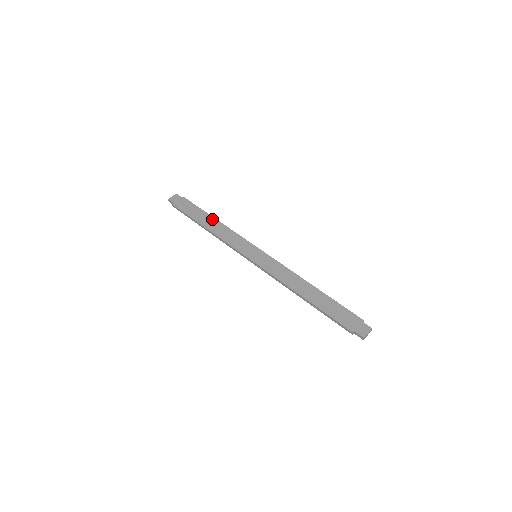
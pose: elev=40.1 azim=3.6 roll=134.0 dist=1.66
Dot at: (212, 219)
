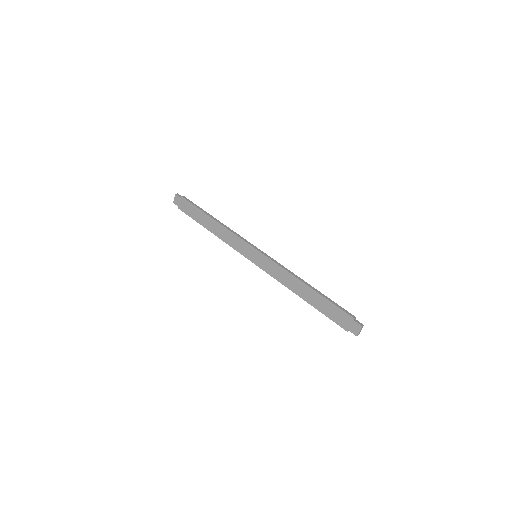
Dot at: (211, 220)
